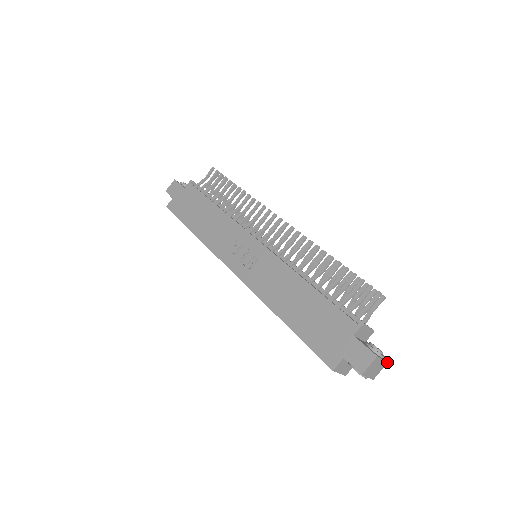
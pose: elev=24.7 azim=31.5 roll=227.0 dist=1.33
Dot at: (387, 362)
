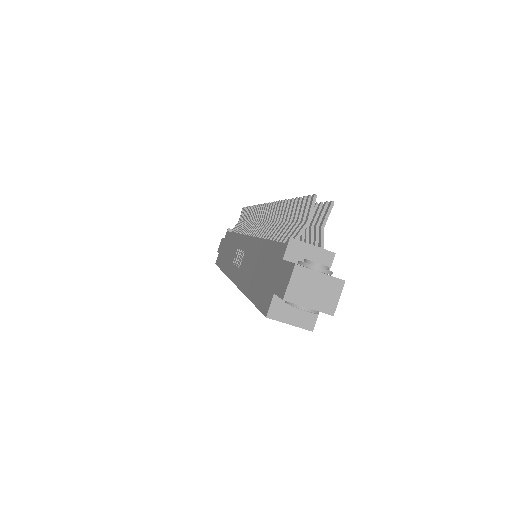
Dot at: (343, 280)
